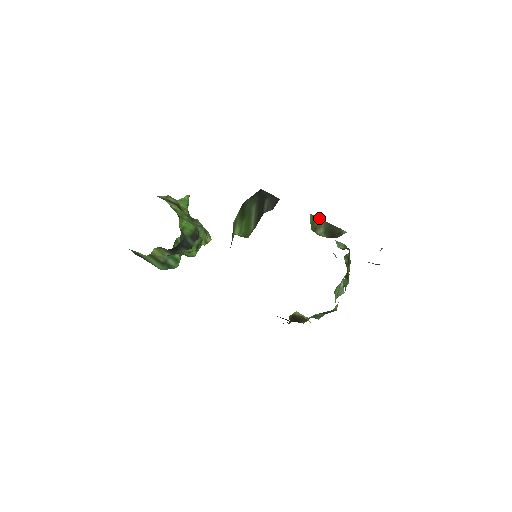
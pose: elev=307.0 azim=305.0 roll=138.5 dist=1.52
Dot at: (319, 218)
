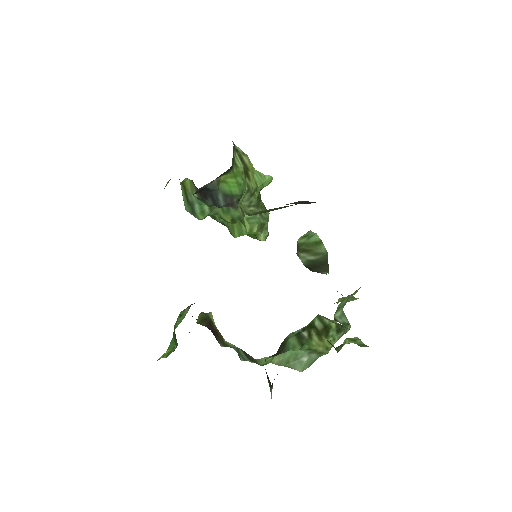
Dot at: occluded
